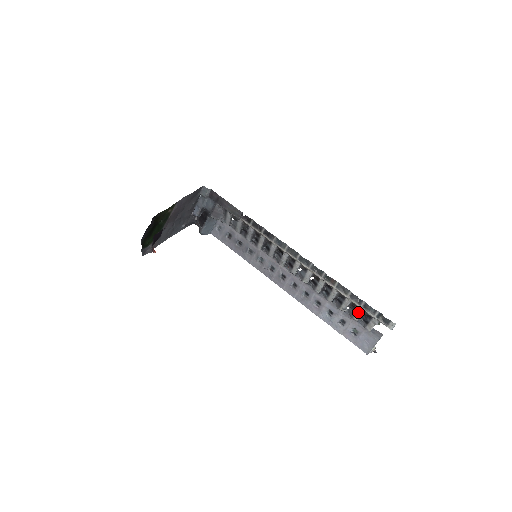
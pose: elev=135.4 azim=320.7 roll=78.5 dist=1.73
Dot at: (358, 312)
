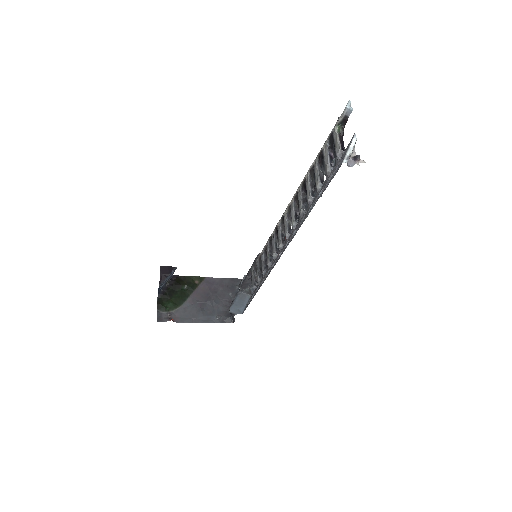
Dot at: (325, 155)
